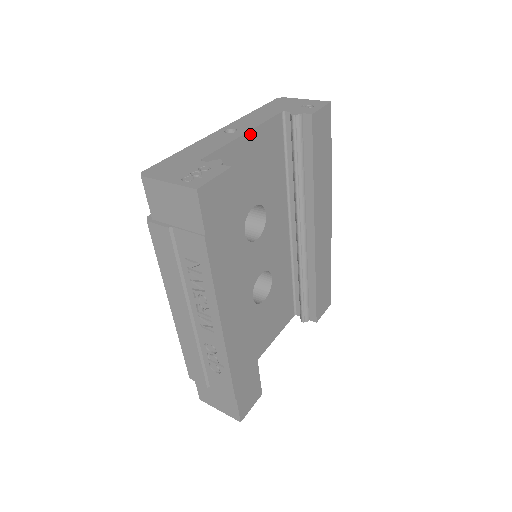
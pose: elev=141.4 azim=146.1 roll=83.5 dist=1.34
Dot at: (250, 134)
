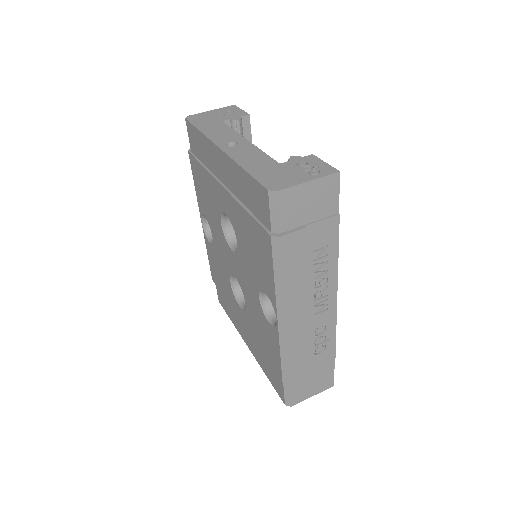
Dot at: occluded
